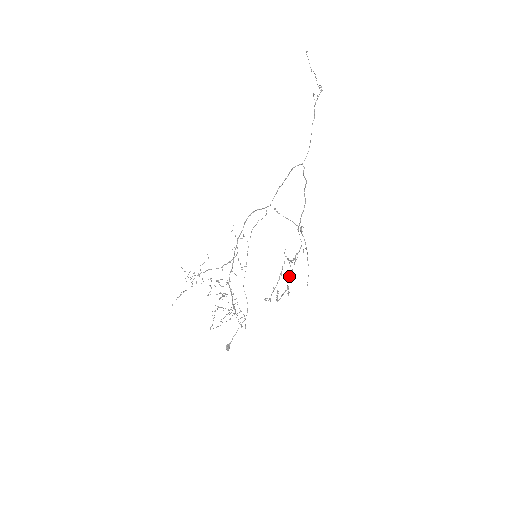
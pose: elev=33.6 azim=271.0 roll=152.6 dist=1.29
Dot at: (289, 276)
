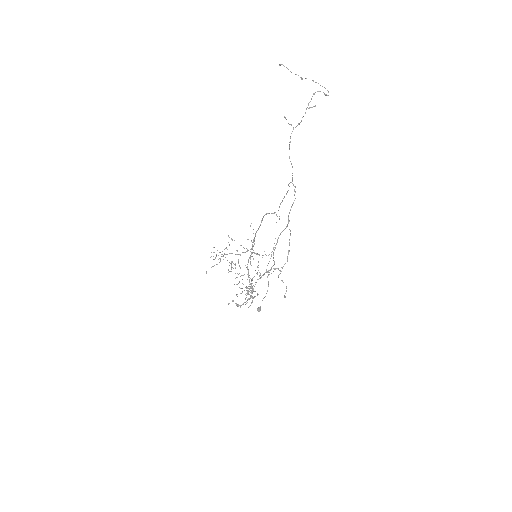
Dot at: (250, 290)
